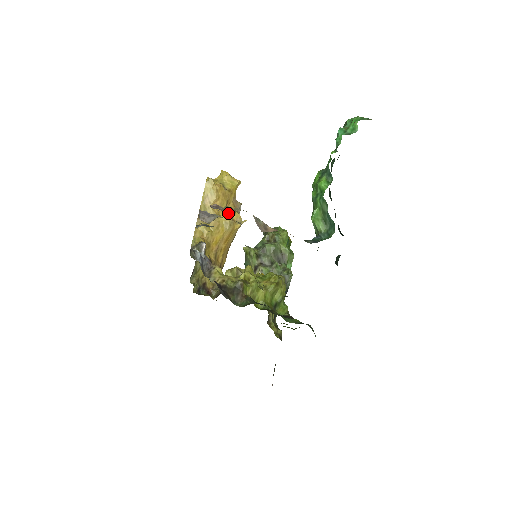
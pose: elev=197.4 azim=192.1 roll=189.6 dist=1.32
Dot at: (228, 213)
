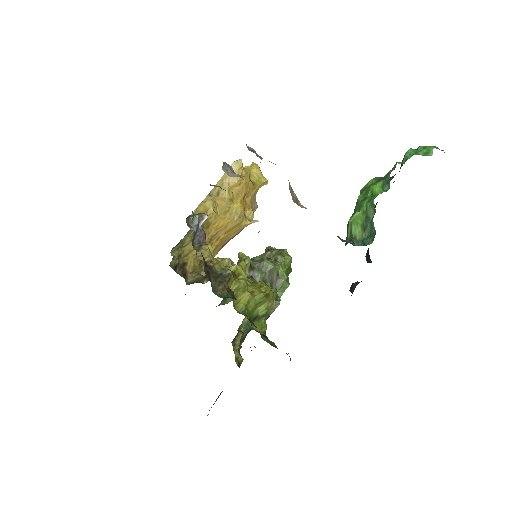
Dot at: (242, 204)
